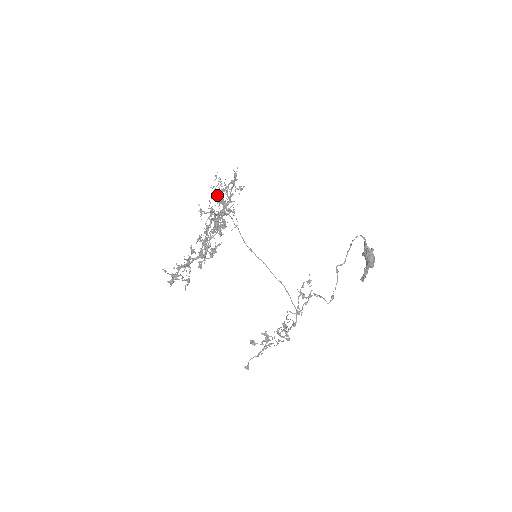
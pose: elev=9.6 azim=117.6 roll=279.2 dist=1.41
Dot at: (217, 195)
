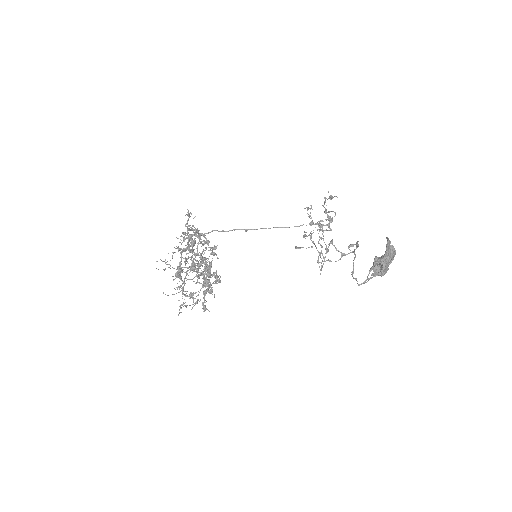
Dot at: occluded
